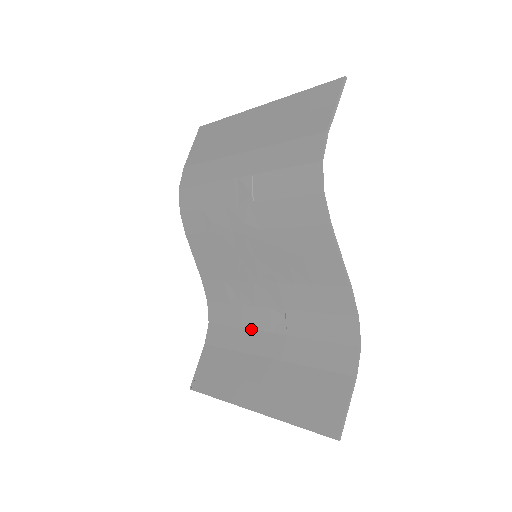
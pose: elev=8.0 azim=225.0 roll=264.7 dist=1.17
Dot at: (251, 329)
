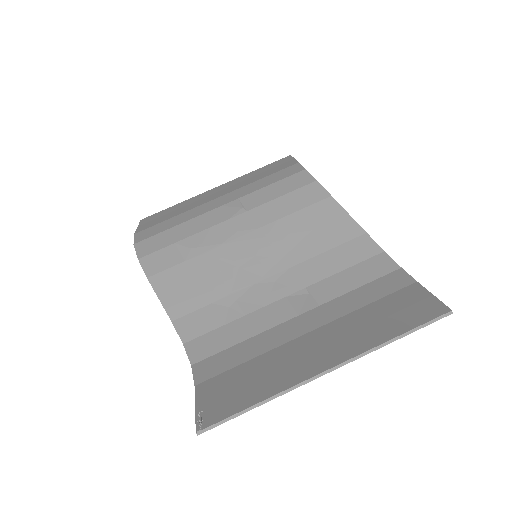
Dot at: (267, 329)
